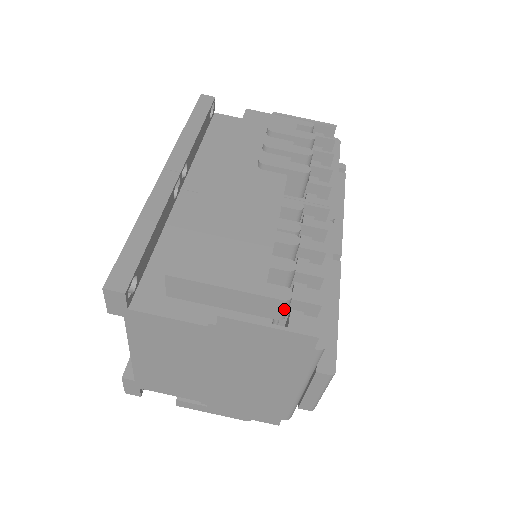
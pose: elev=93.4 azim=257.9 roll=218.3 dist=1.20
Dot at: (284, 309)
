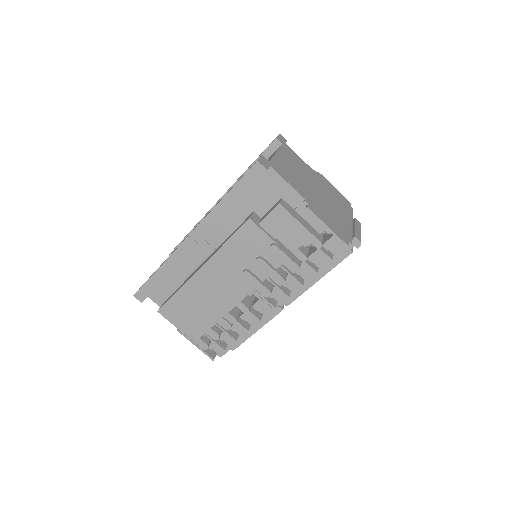
Dot at: occluded
